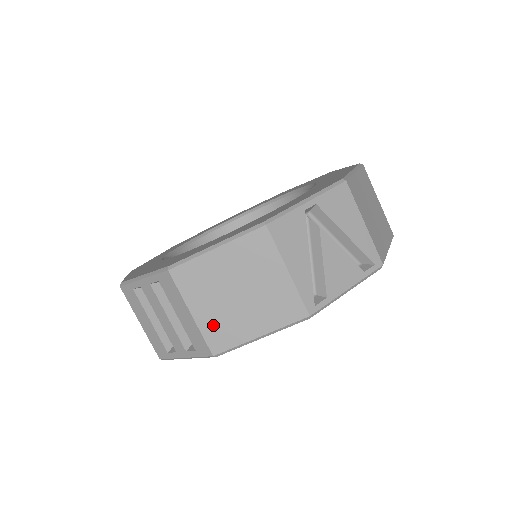
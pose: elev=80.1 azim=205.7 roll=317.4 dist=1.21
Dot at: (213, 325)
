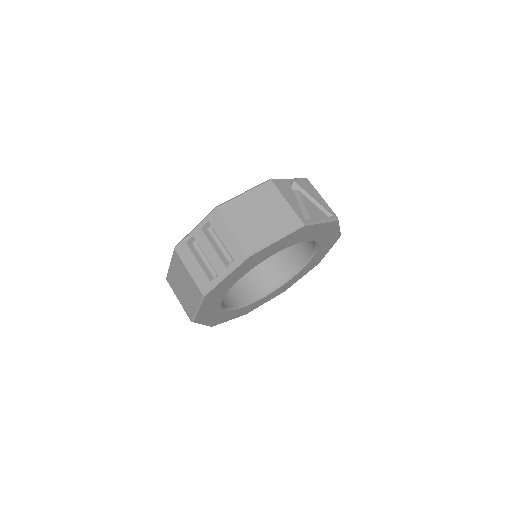
Dot at: (246, 235)
